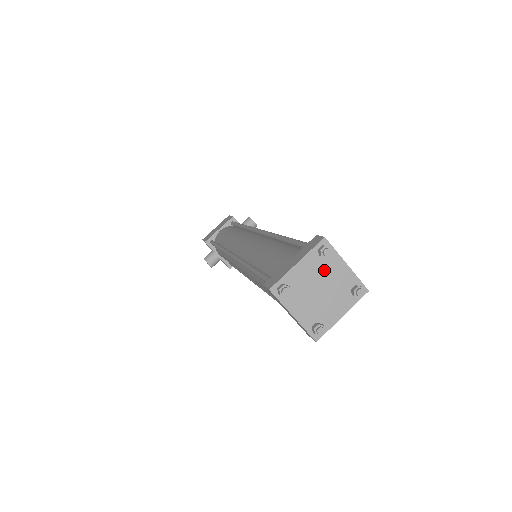
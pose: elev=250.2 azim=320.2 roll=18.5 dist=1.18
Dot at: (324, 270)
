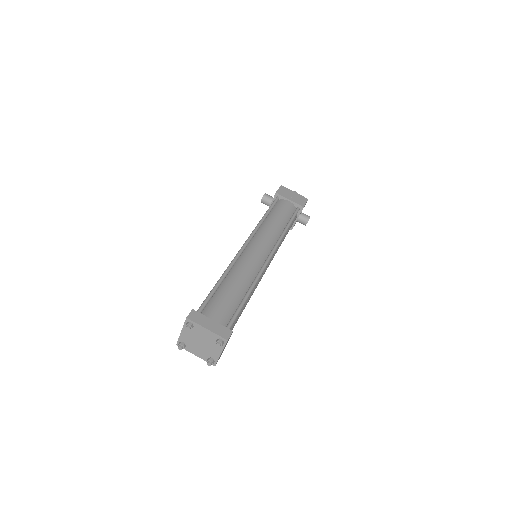
Dot at: (212, 343)
